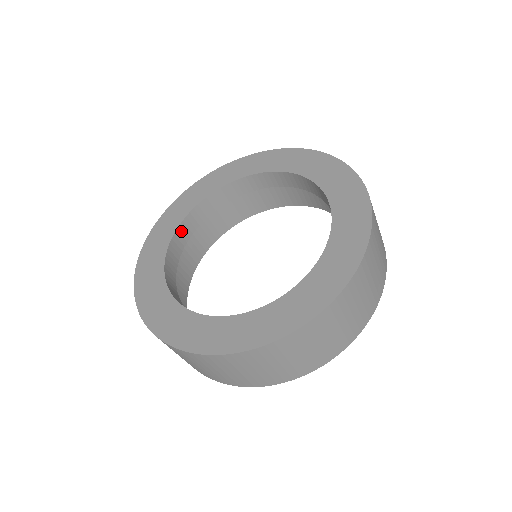
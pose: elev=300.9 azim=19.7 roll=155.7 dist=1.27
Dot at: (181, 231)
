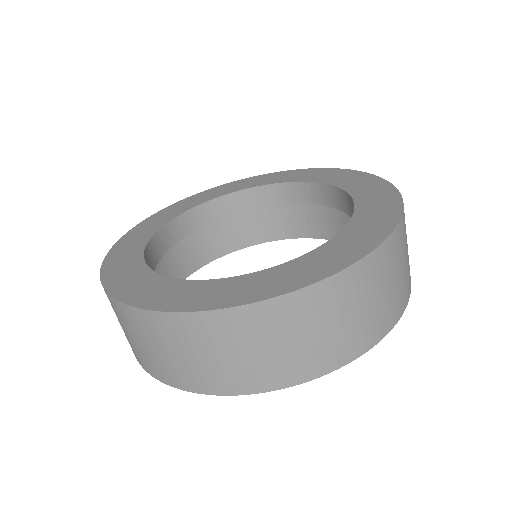
Dot at: (155, 243)
